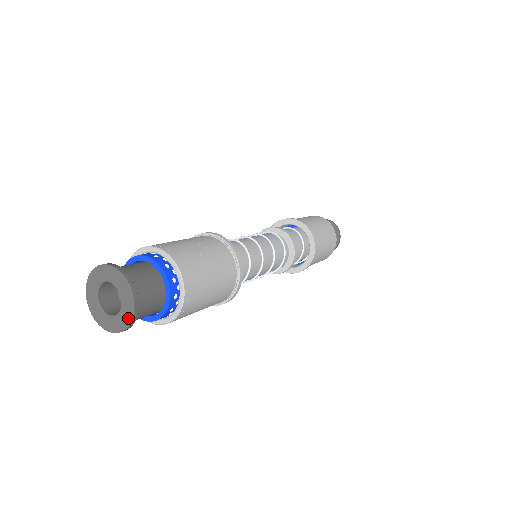
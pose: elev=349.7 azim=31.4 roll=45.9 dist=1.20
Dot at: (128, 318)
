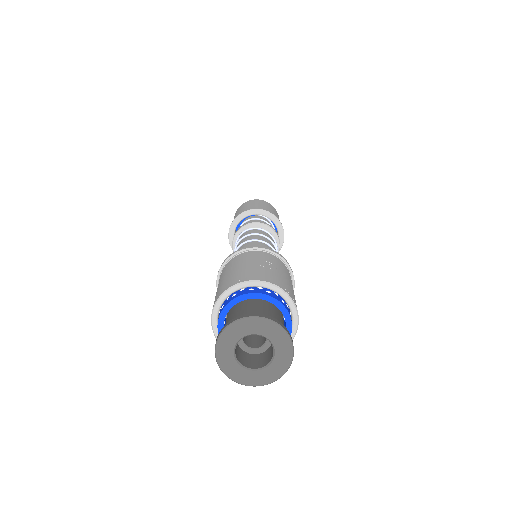
Dot at: (288, 357)
